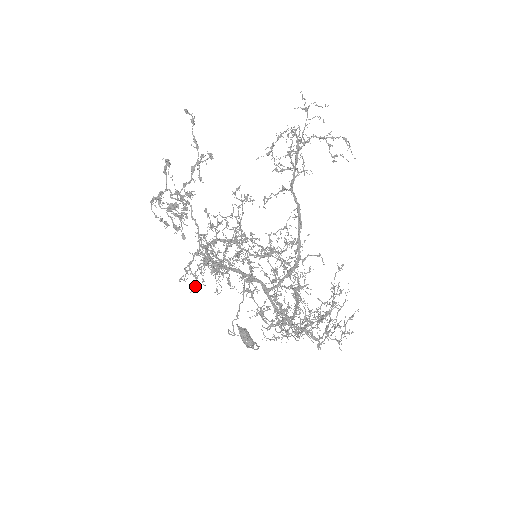
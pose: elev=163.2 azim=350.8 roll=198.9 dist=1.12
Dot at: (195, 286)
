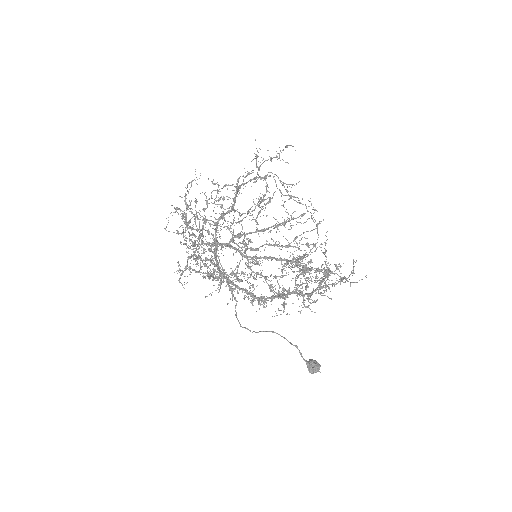
Dot at: occluded
